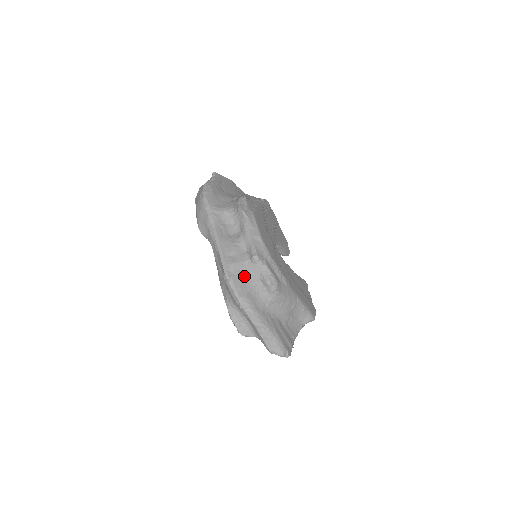
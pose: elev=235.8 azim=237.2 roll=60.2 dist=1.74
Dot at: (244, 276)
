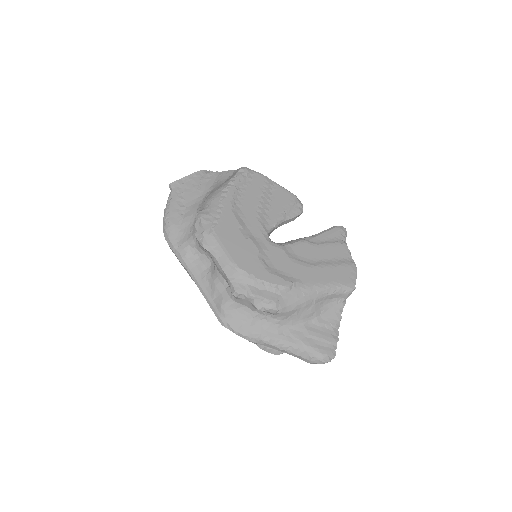
Dot at: (239, 312)
